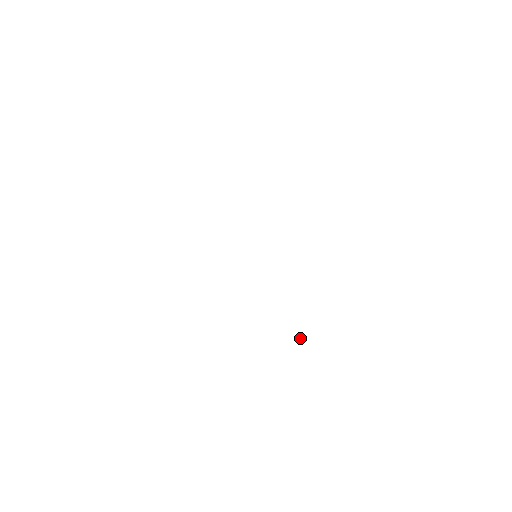
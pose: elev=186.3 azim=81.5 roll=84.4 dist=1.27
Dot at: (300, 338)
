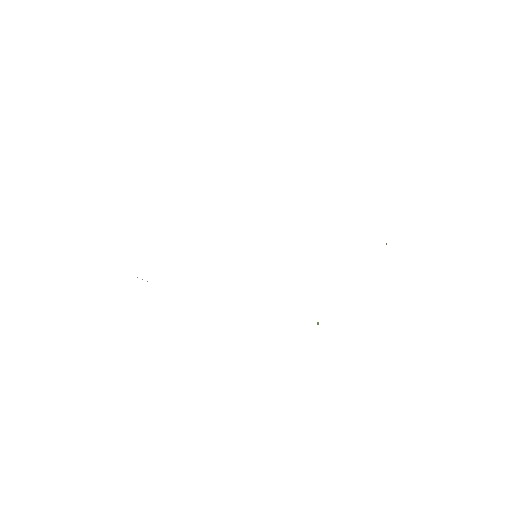
Dot at: (317, 322)
